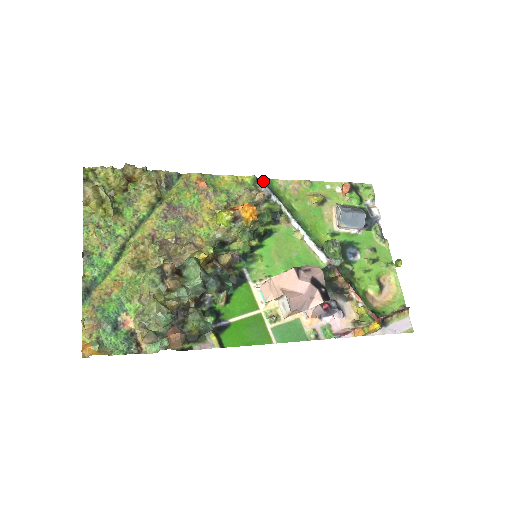
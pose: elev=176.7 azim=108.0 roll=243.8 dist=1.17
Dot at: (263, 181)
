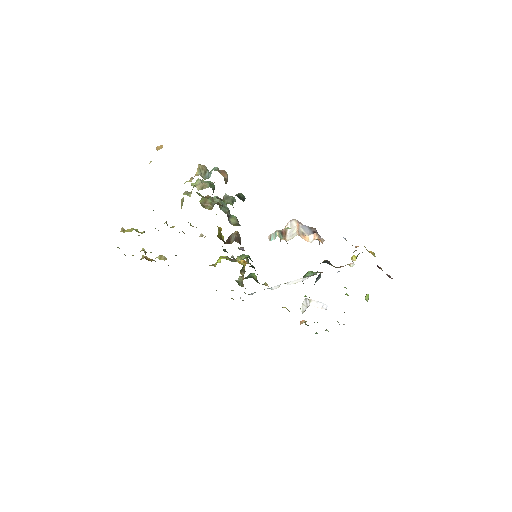
Dot at: occluded
